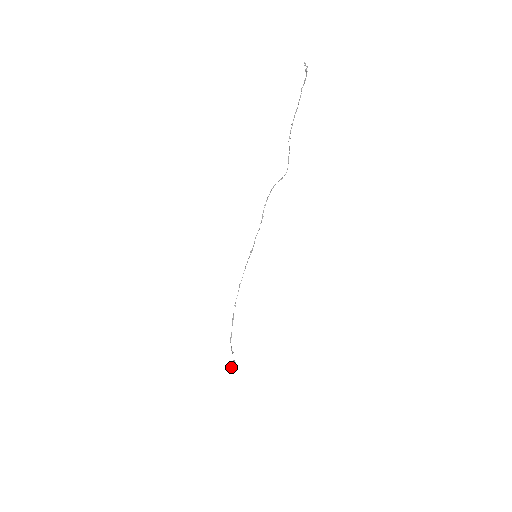
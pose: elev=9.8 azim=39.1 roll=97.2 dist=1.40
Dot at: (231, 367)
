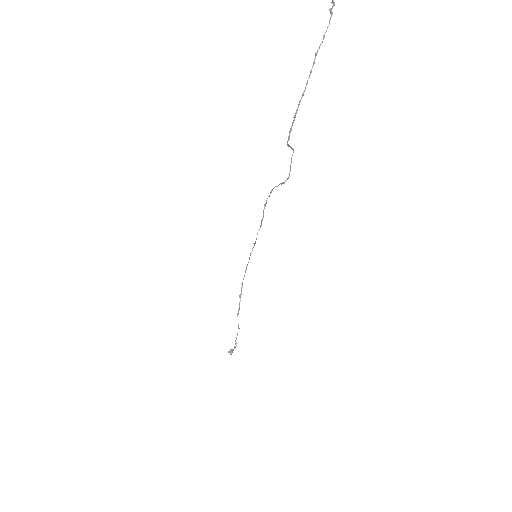
Dot at: occluded
